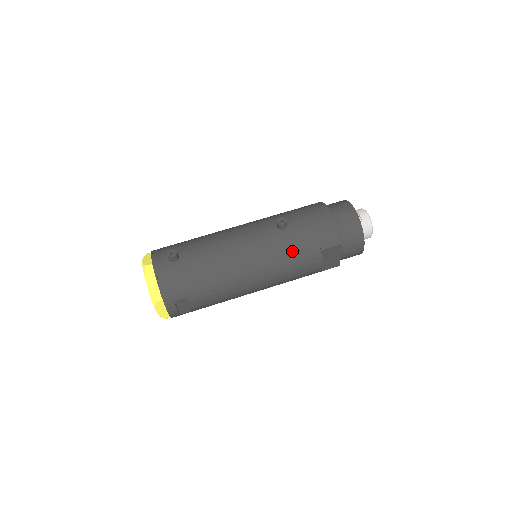
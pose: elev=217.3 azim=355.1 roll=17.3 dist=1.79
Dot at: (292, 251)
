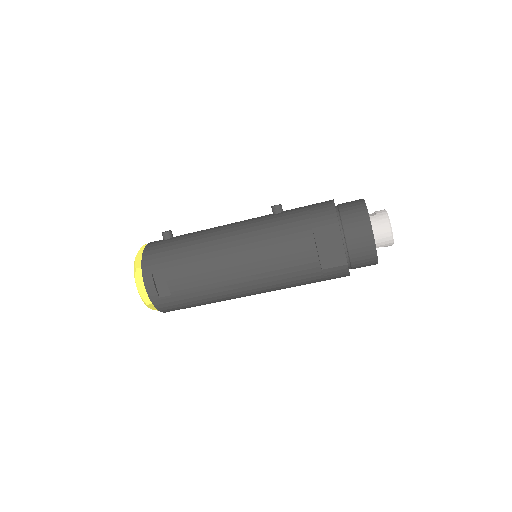
Dot at: (279, 228)
